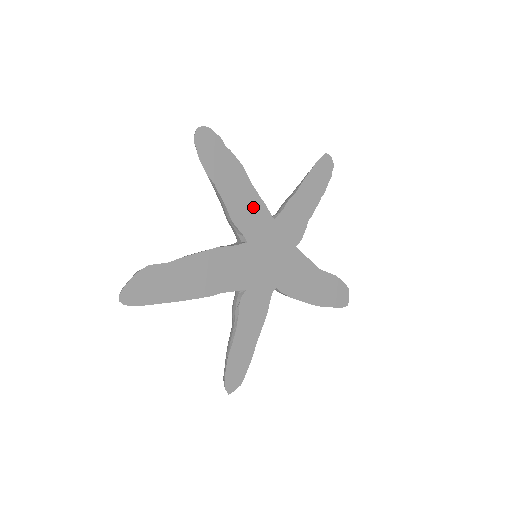
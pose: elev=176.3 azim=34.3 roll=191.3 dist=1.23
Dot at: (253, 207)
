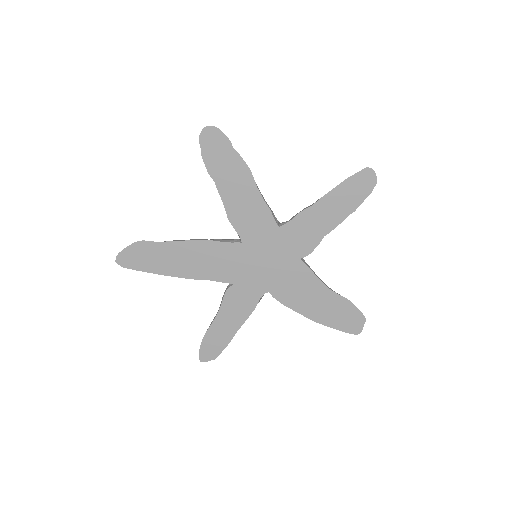
Dot at: (255, 211)
